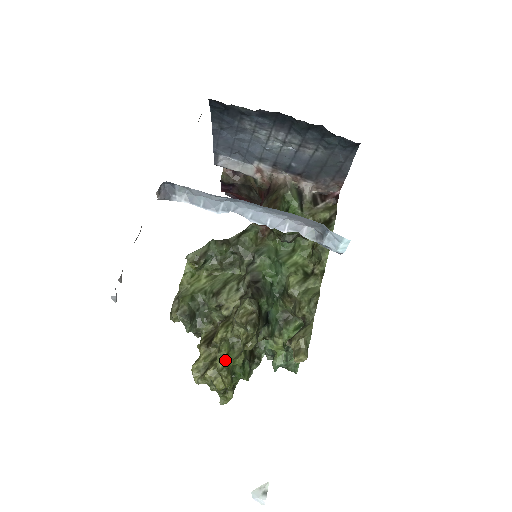
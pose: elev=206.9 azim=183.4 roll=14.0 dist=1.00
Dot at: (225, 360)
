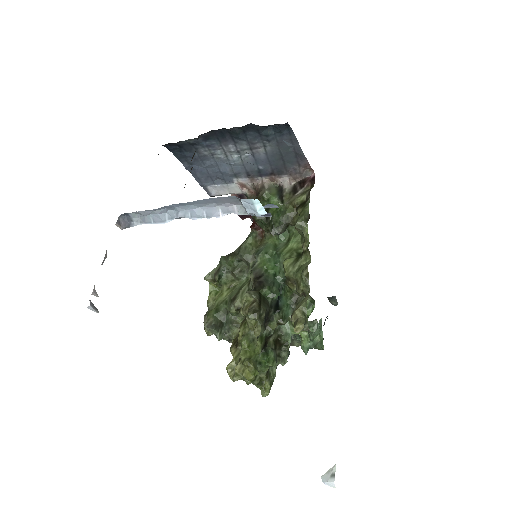
Dot at: (247, 352)
